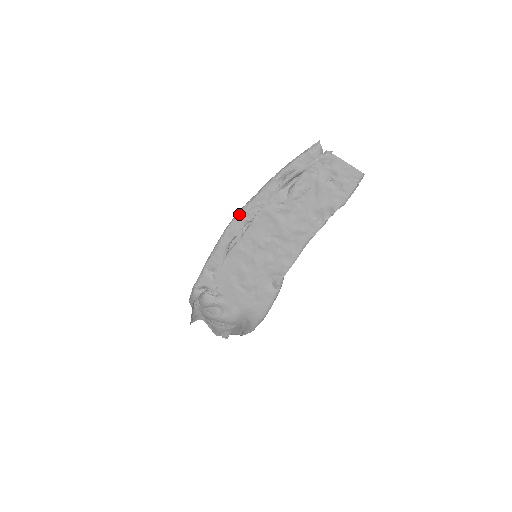
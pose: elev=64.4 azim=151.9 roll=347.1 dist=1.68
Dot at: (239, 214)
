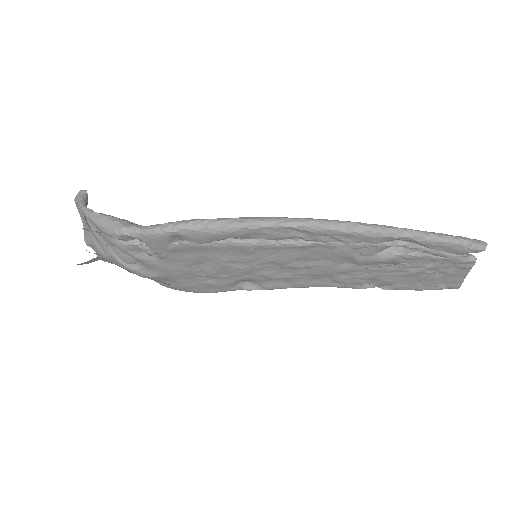
Dot at: (304, 228)
